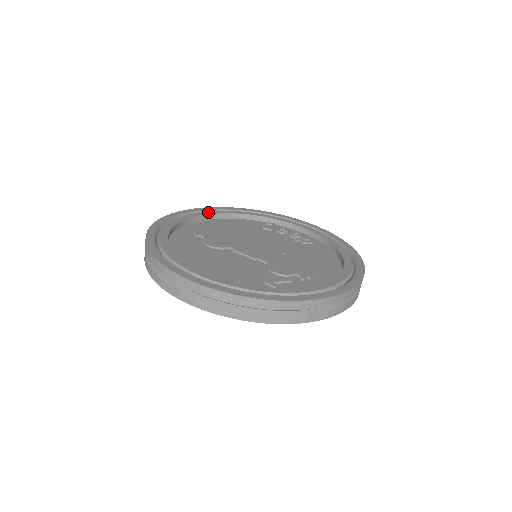
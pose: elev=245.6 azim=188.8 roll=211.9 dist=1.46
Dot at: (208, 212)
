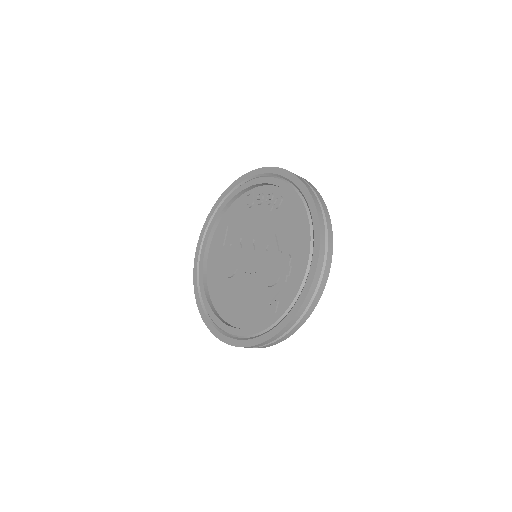
Dot at: (211, 224)
